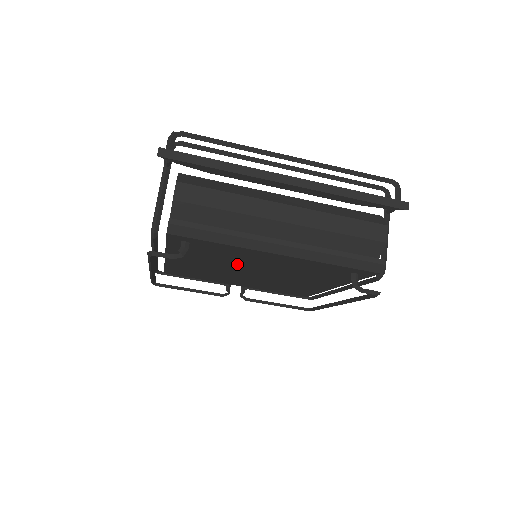
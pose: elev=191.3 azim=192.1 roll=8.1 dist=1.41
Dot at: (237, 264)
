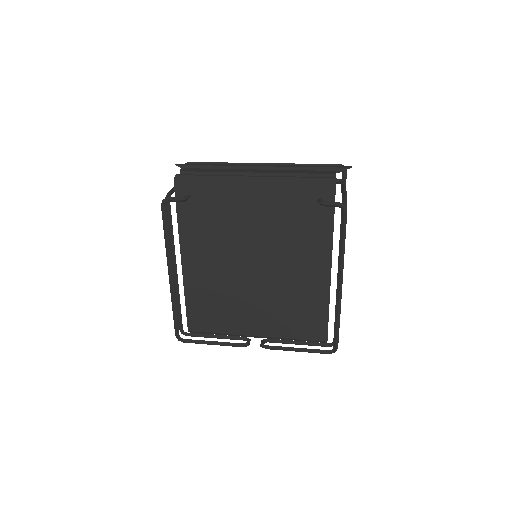
Dot at: (235, 241)
